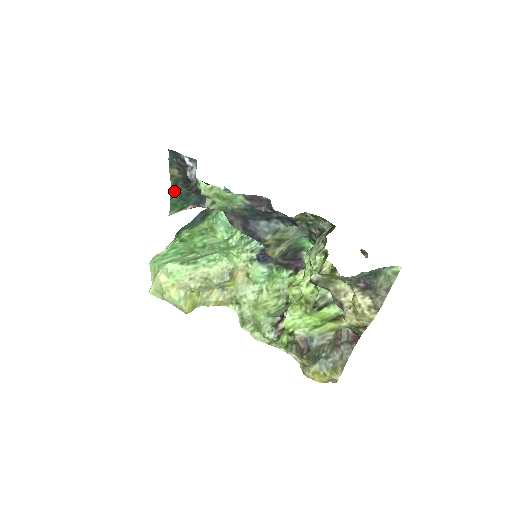
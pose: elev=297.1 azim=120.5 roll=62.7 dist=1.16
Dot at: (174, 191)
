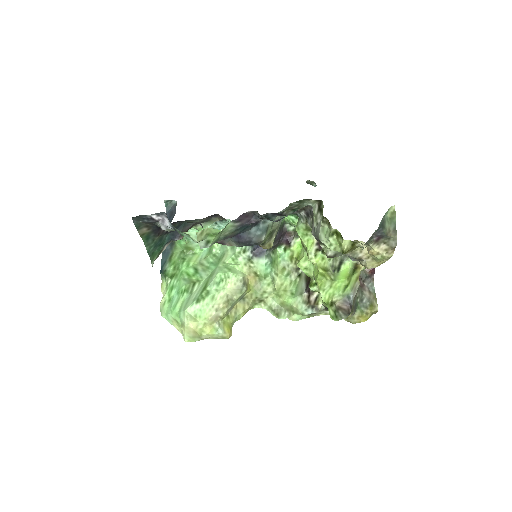
Dot at: (148, 245)
